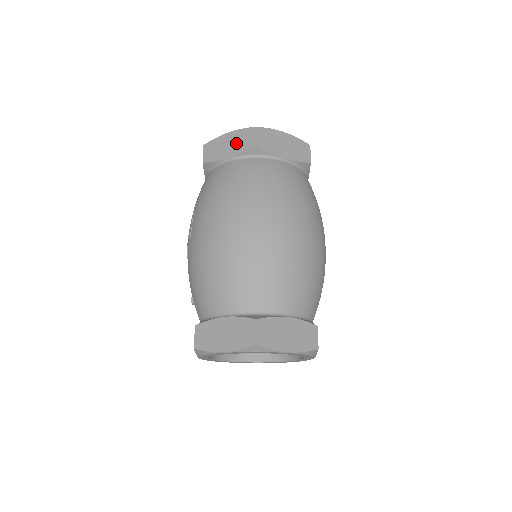
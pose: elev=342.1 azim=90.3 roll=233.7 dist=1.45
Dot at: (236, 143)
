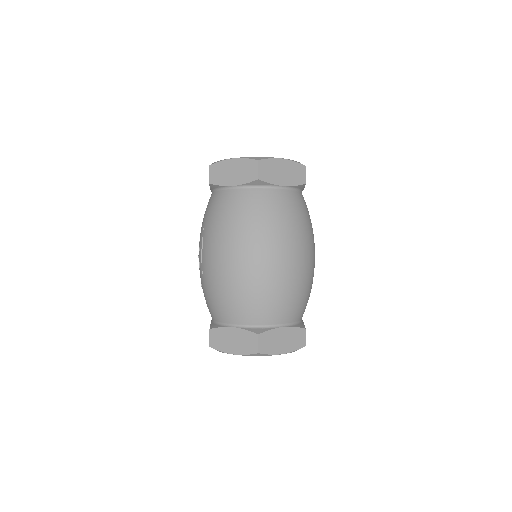
Dot at: (239, 172)
